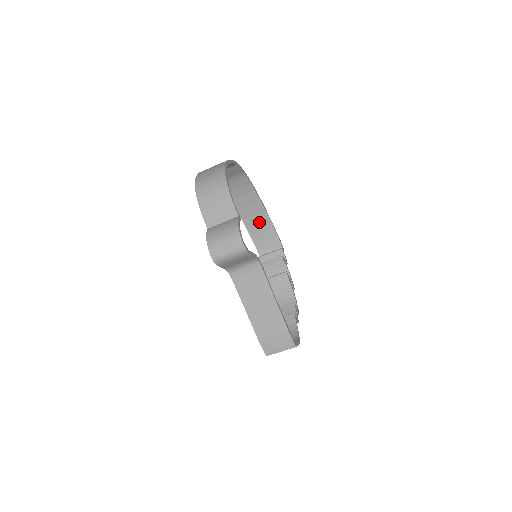
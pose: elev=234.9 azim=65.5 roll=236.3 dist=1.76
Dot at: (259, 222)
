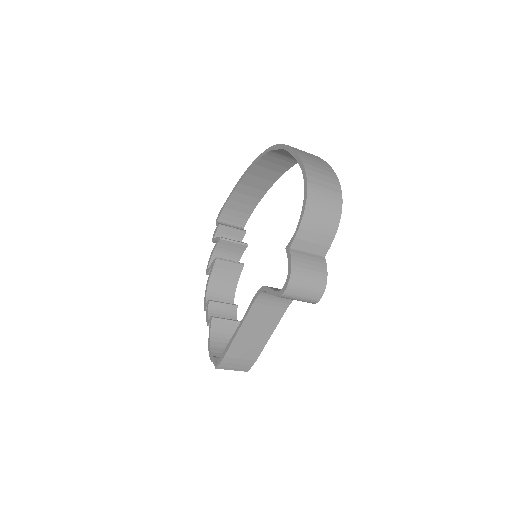
Dot at: (250, 195)
